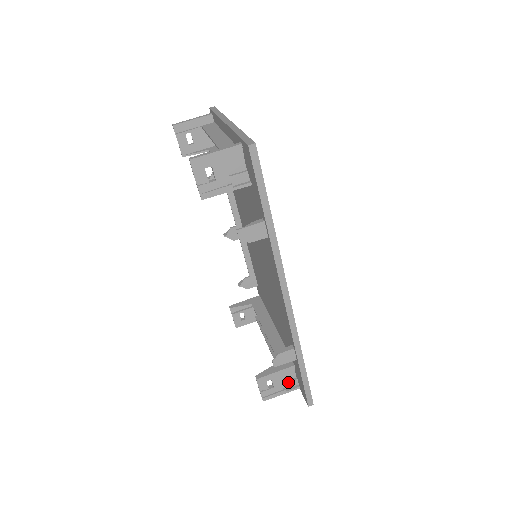
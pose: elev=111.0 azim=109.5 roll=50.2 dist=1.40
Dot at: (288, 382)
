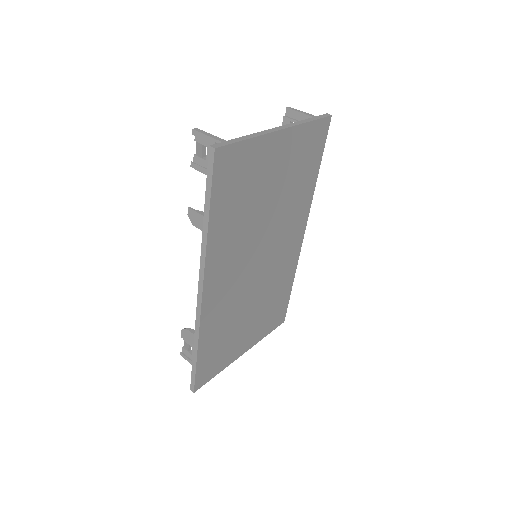
Dot at: occluded
